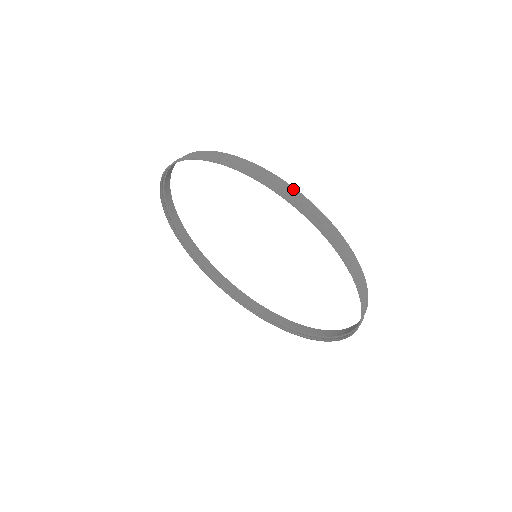
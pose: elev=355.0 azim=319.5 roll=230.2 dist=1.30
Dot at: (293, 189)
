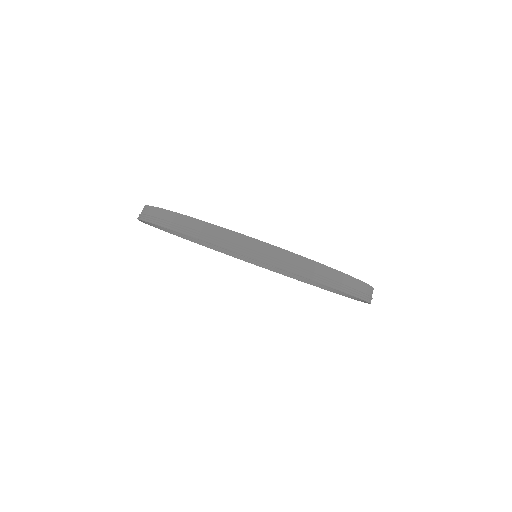
Dot at: (337, 272)
